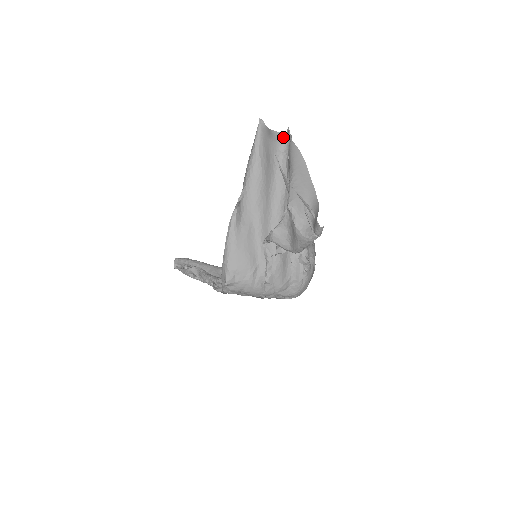
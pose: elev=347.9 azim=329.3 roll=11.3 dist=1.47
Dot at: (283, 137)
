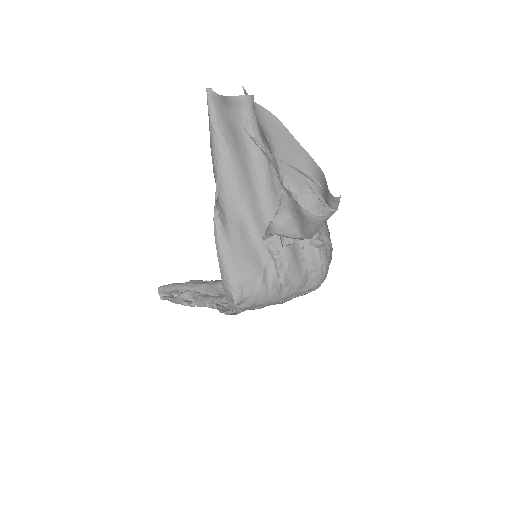
Dot at: (244, 101)
